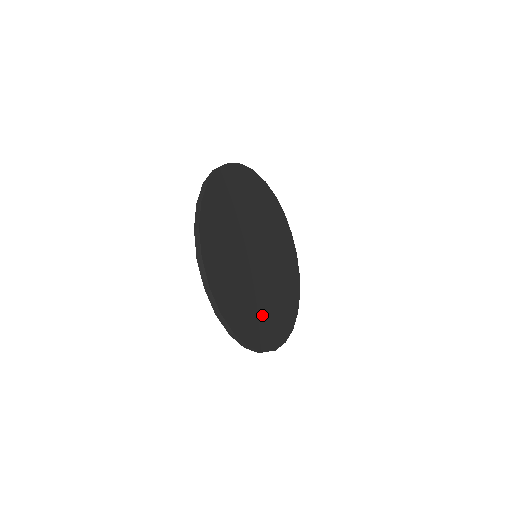
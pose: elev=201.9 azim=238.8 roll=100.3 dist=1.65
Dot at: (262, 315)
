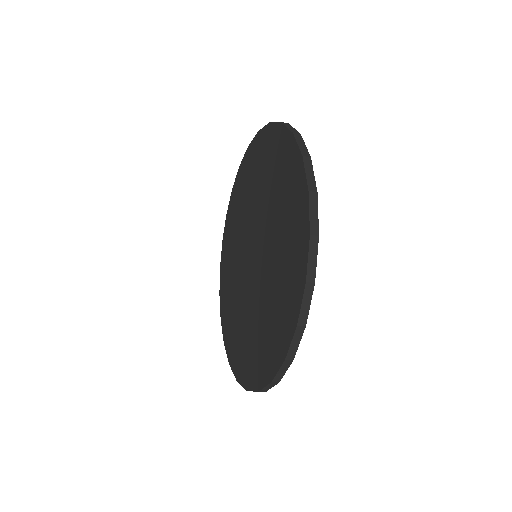
Dot at: occluded
